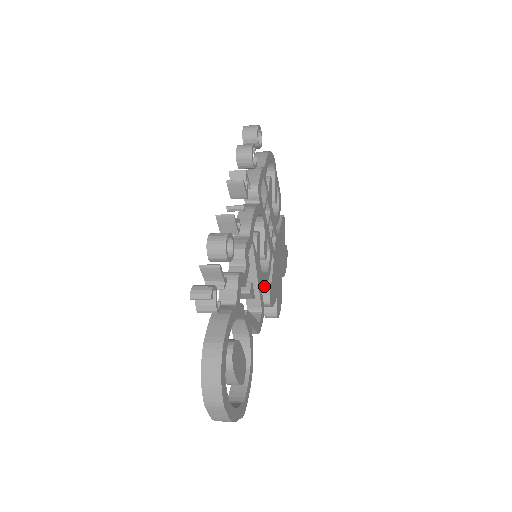
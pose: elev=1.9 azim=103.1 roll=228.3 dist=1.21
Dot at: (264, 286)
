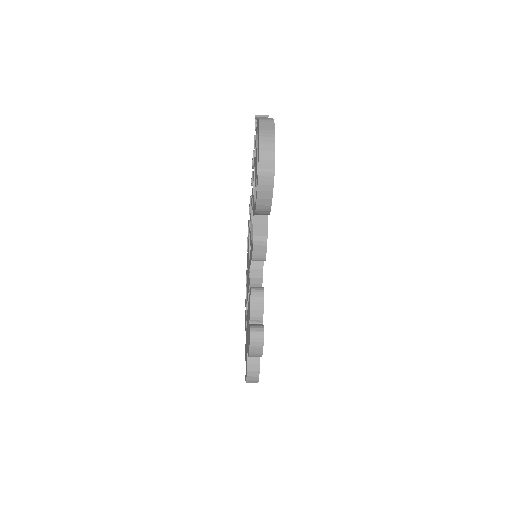
Dot at: occluded
